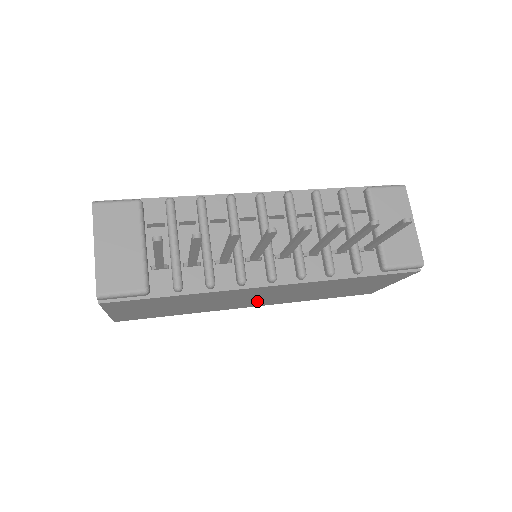
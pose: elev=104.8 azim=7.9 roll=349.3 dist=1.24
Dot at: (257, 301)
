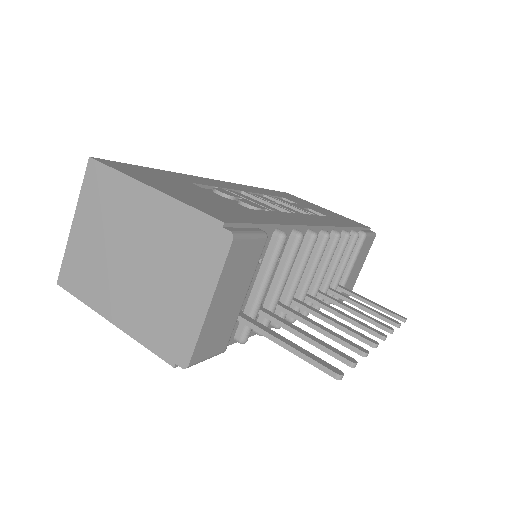
Dot at: occluded
